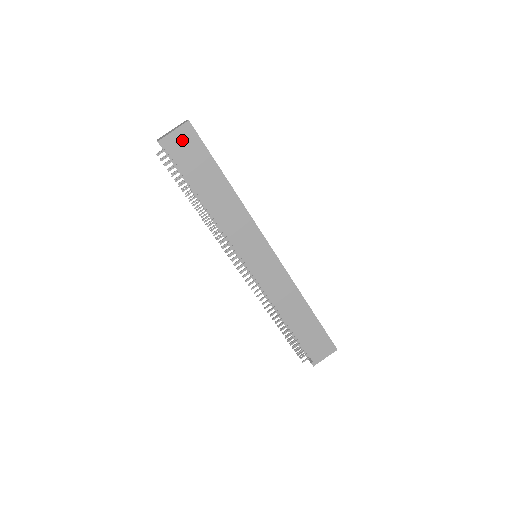
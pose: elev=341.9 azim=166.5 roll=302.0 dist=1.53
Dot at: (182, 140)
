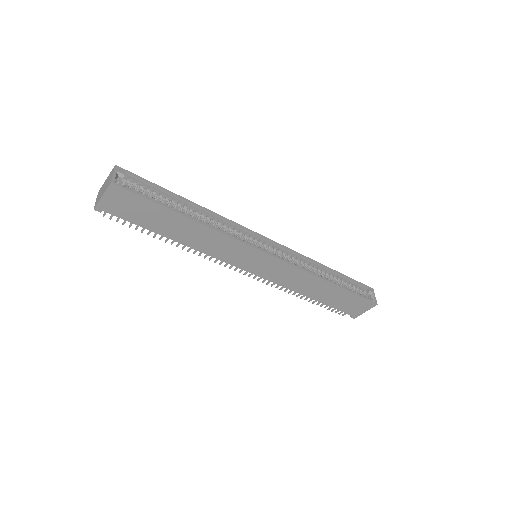
Dot at: (116, 201)
